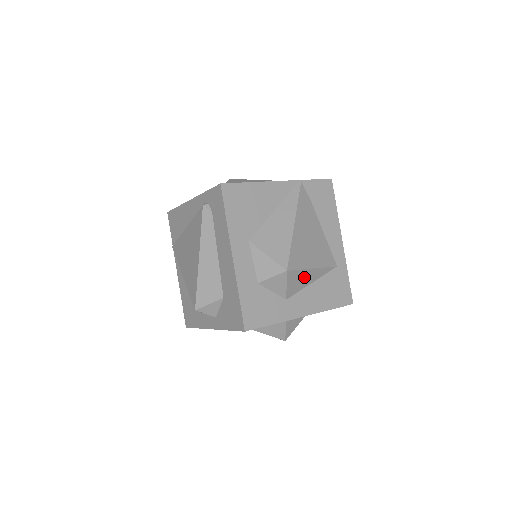
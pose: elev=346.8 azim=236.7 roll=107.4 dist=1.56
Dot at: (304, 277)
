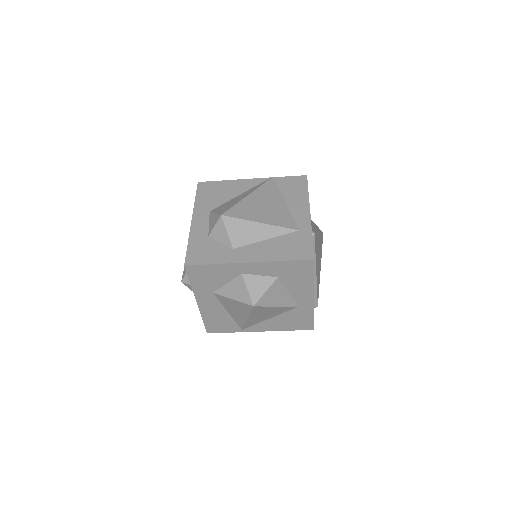
Dot at: (250, 230)
